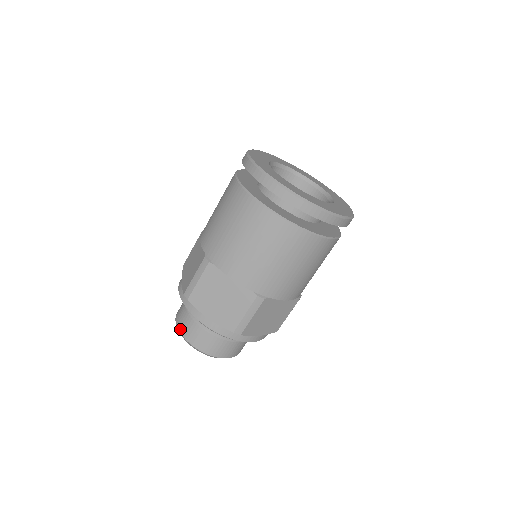
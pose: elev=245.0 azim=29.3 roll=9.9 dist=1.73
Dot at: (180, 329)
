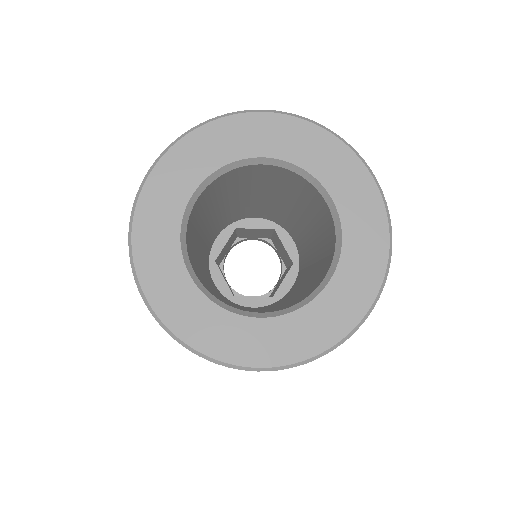
Dot at: occluded
